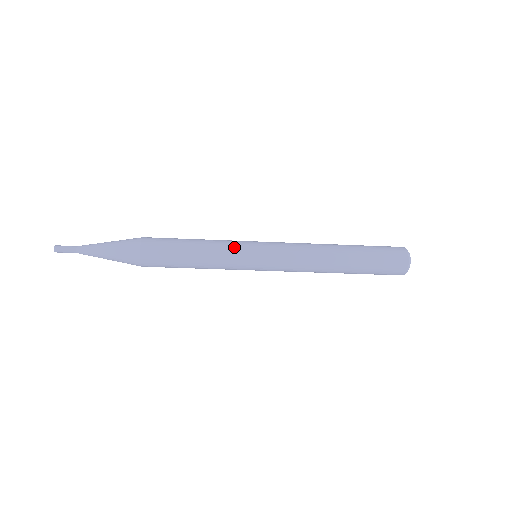
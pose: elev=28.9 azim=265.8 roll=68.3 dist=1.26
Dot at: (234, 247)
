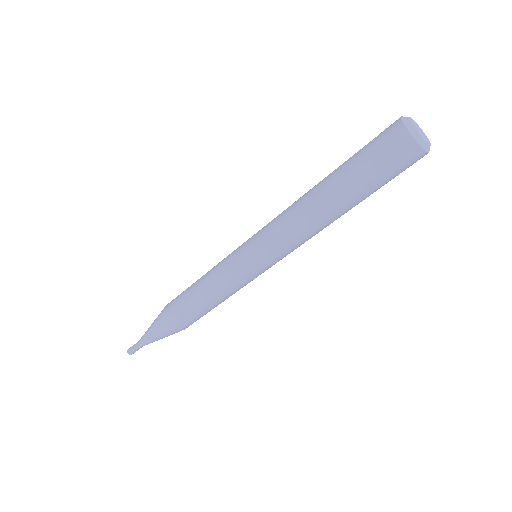
Dot at: (230, 276)
